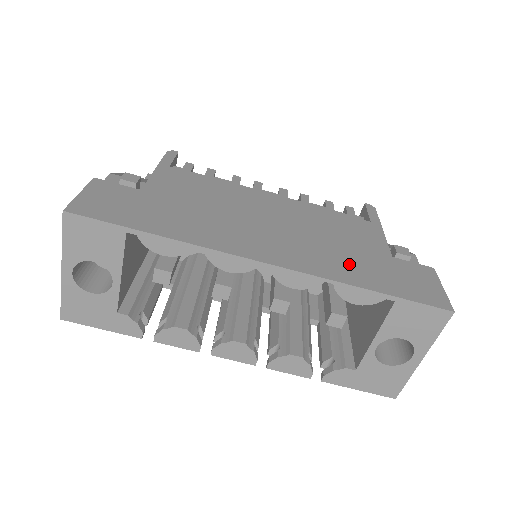
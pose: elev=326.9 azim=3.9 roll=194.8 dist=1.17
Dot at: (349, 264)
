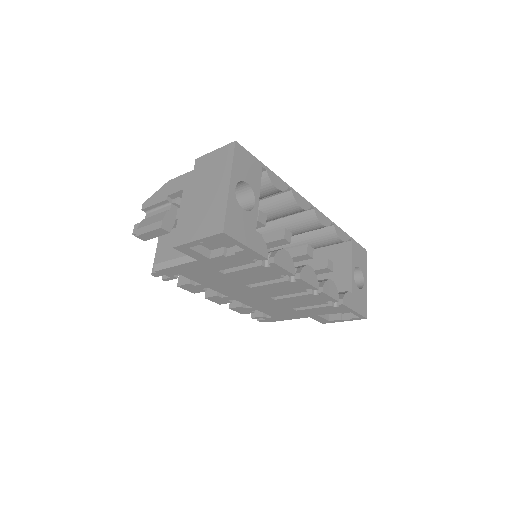
Dot at: occluded
